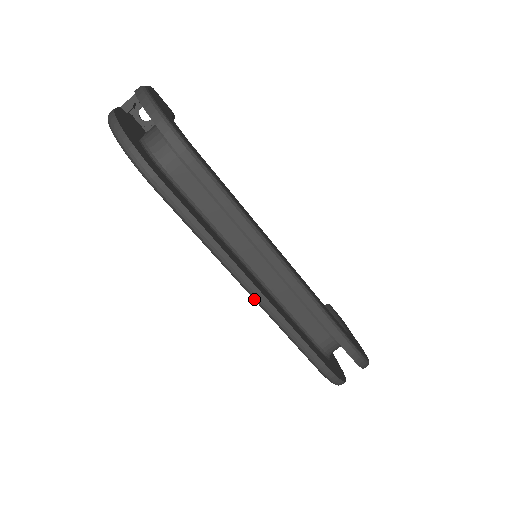
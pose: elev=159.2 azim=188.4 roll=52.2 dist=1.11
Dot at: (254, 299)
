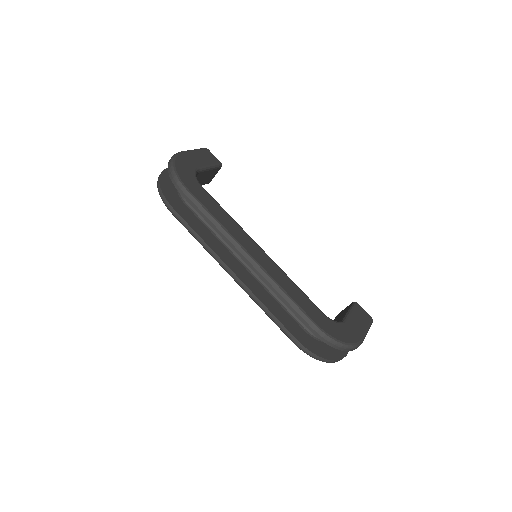
Dot at: (238, 284)
